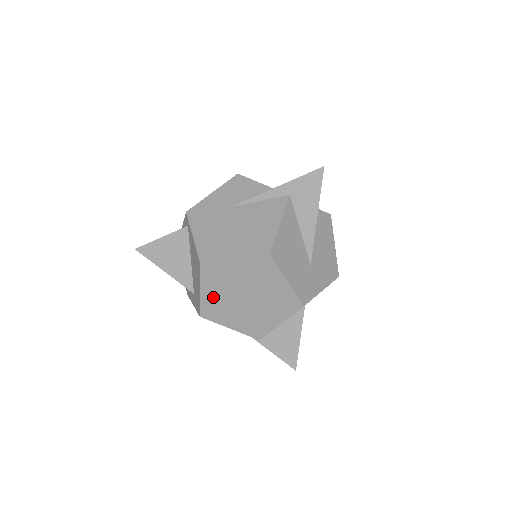
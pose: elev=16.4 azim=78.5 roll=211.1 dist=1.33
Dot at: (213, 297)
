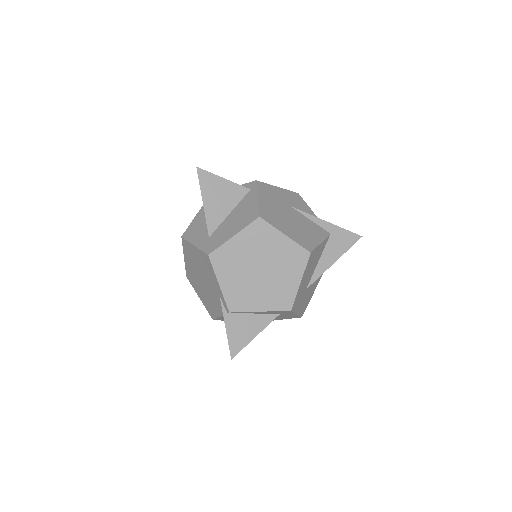
Dot at: (237, 249)
